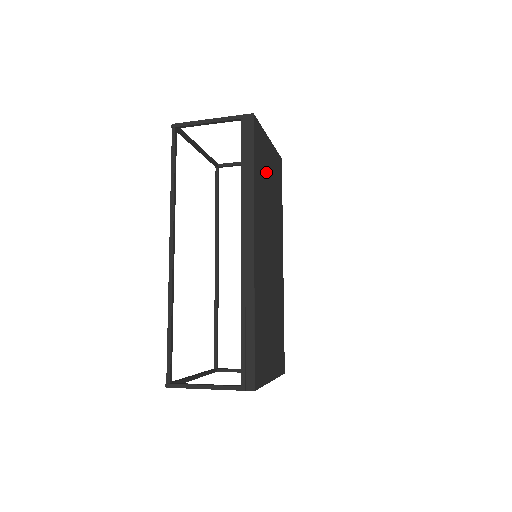
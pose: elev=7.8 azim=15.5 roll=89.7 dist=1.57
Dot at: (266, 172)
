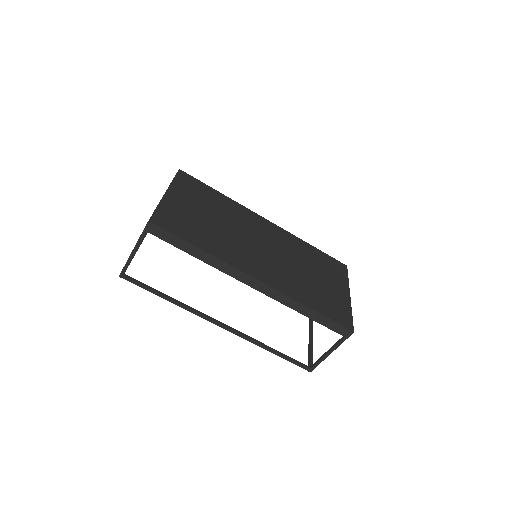
Dot at: (196, 218)
